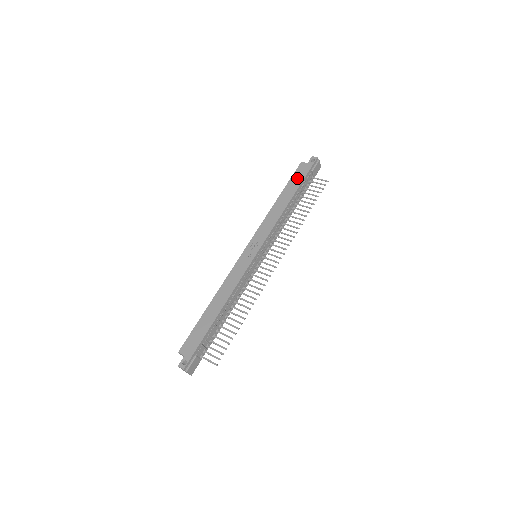
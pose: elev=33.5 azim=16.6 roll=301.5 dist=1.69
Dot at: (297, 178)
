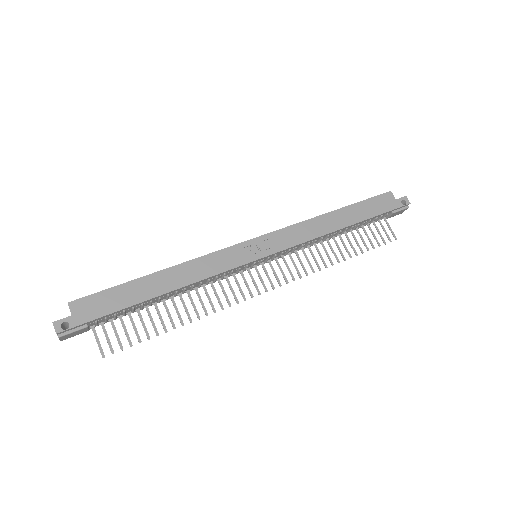
Dot at: (372, 207)
